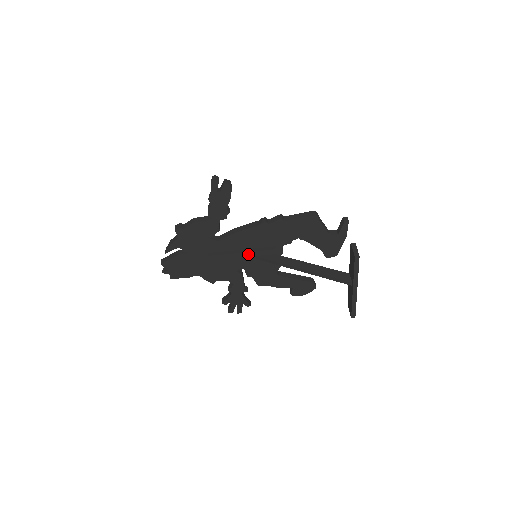
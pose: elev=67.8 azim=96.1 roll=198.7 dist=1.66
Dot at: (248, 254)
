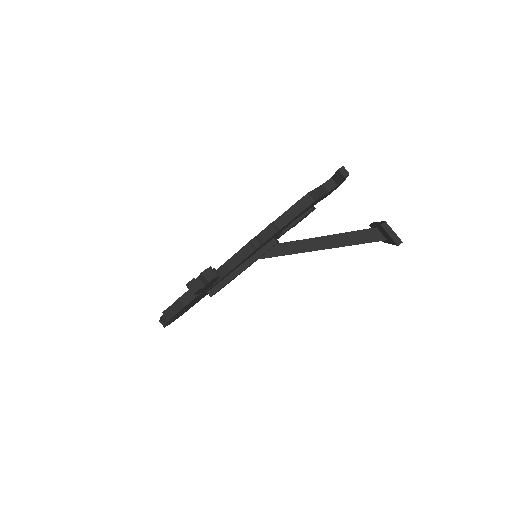
Dot at: occluded
